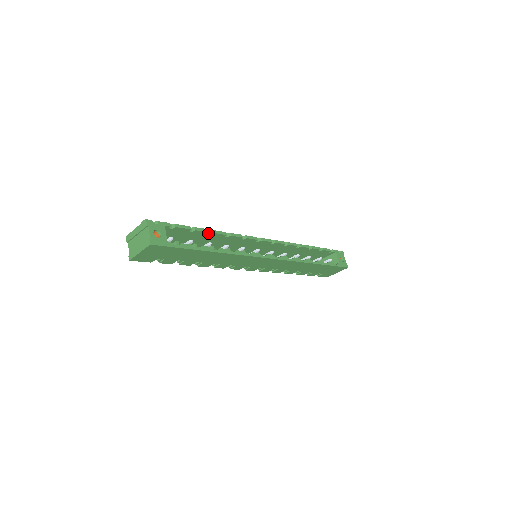
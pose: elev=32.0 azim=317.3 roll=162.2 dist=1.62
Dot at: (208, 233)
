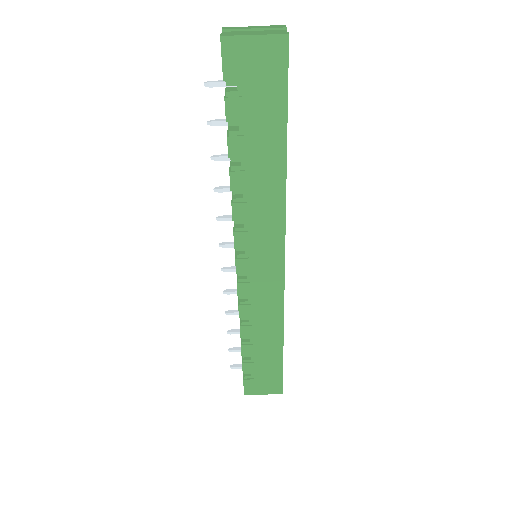
Dot at: occluded
